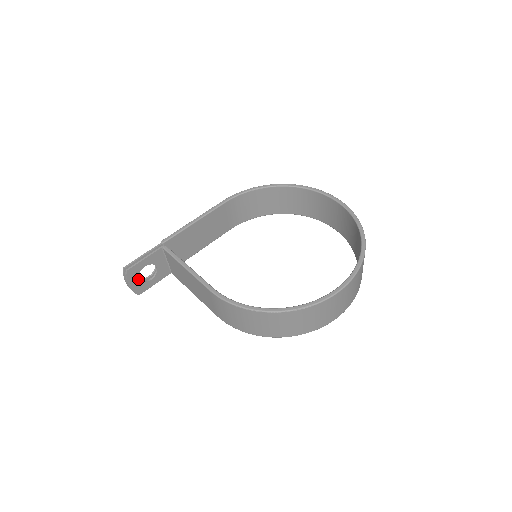
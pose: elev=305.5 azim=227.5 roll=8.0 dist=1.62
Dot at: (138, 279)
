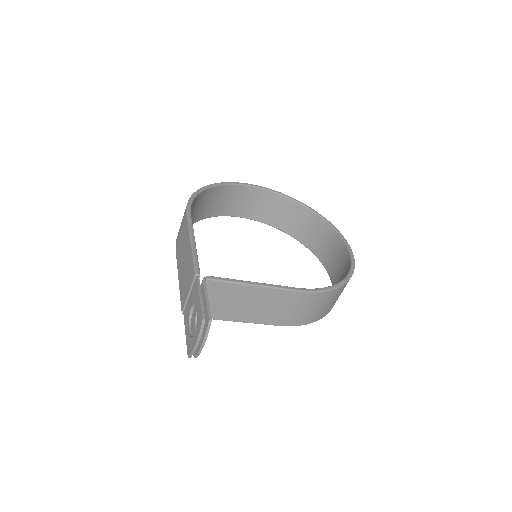
Dot at: occluded
